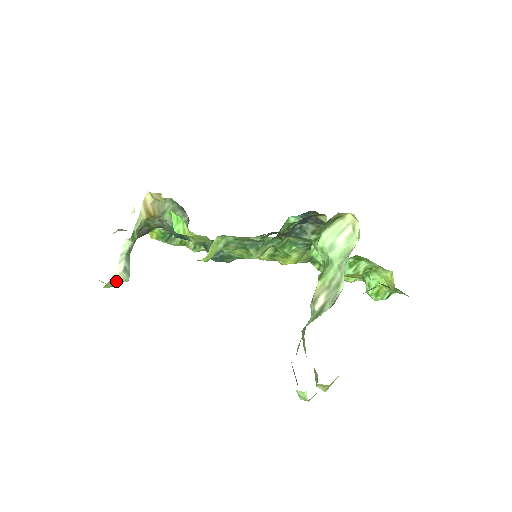
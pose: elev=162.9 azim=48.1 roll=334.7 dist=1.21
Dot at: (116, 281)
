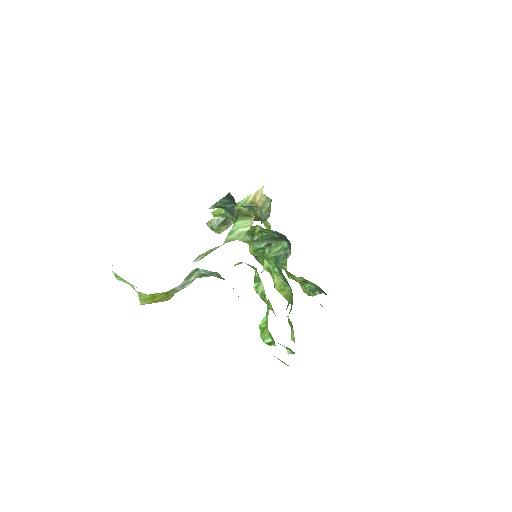
Dot at: (211, 224)
